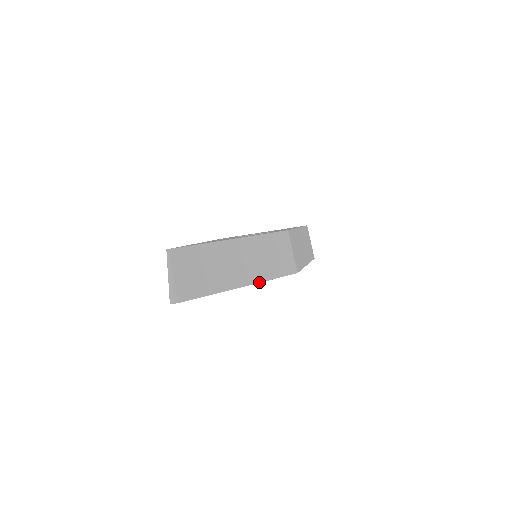
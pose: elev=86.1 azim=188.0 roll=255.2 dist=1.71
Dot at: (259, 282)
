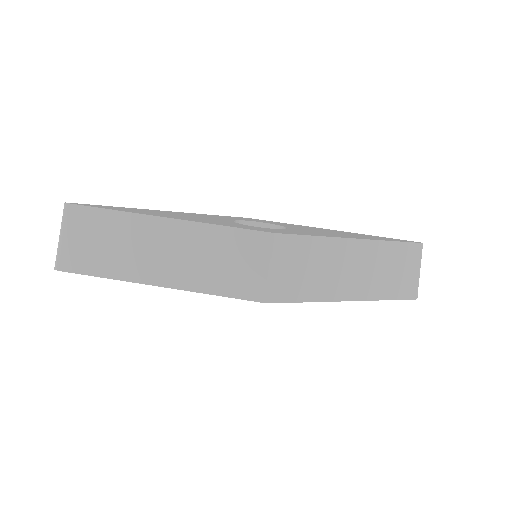
Dot at: (187, 290)
